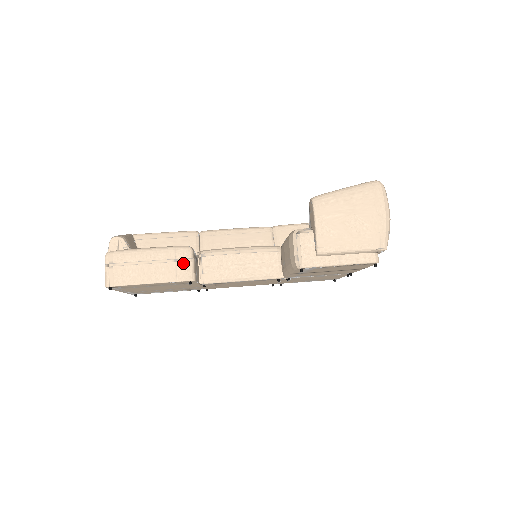
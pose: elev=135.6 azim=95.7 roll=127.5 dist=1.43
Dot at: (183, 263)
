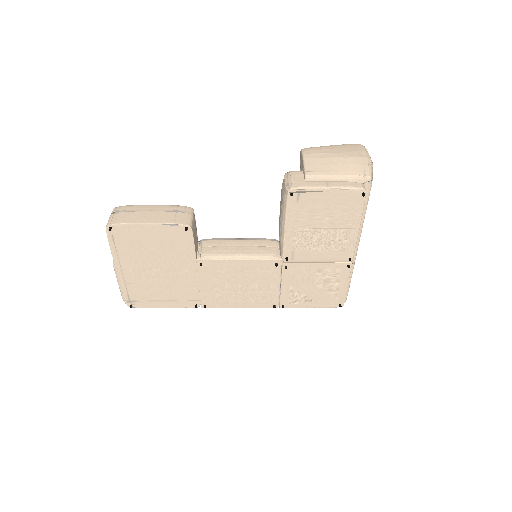
Dot at: (183, 213)
